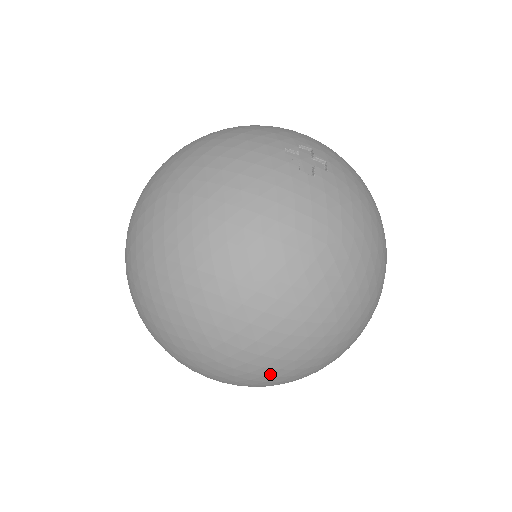
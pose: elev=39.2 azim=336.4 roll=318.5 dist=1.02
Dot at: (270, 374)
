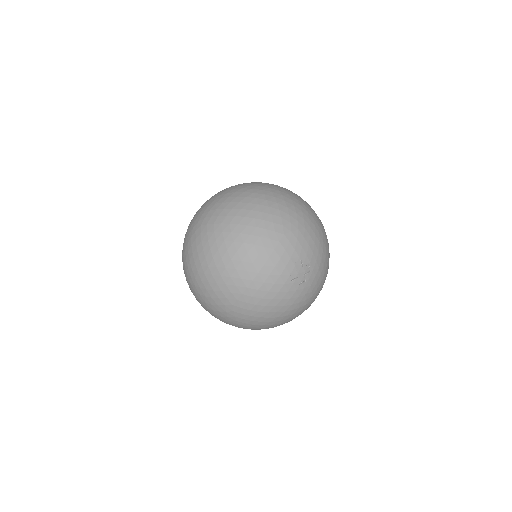
Dot at: occluded
